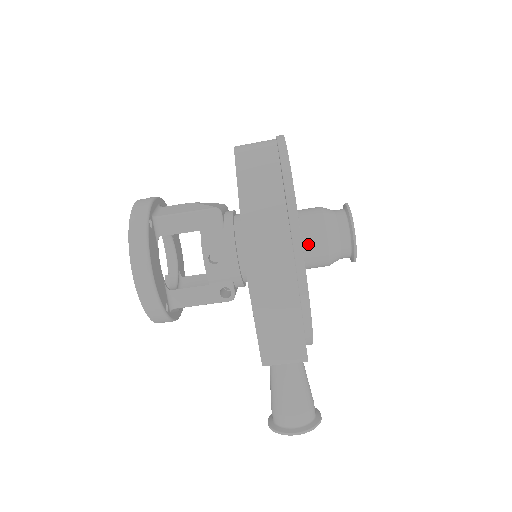
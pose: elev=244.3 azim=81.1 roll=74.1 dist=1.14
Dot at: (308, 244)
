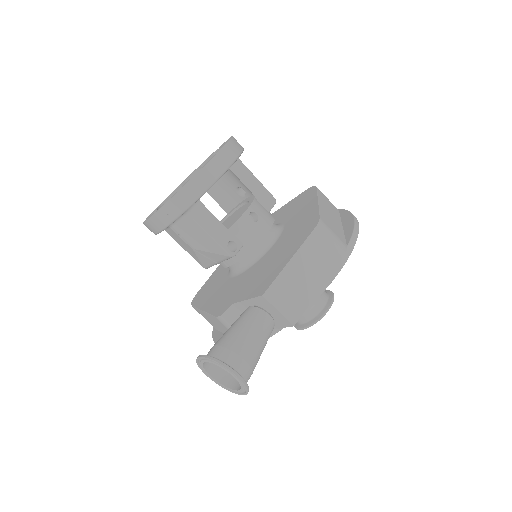
Dot at: occluded
